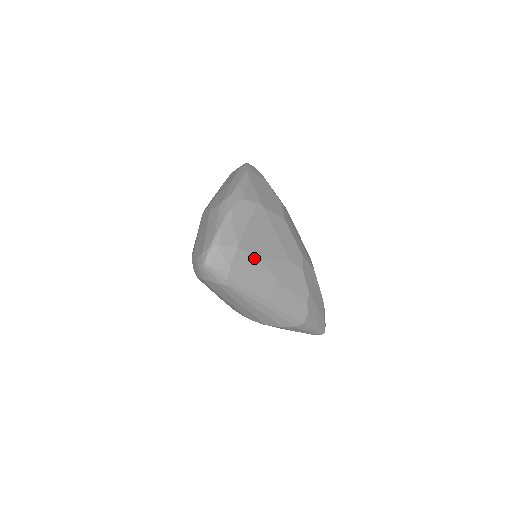
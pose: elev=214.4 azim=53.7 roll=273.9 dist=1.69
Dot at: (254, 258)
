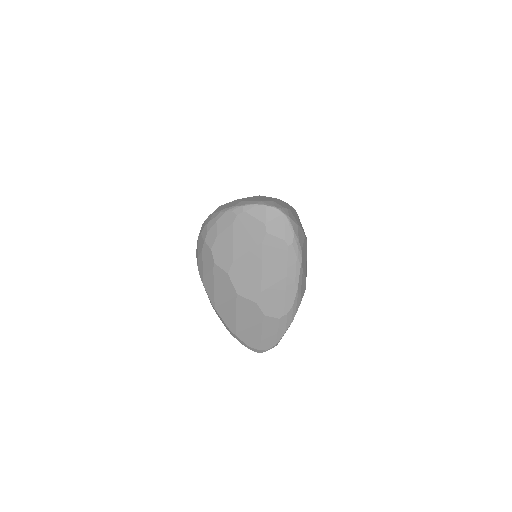
Dot at: occluded
